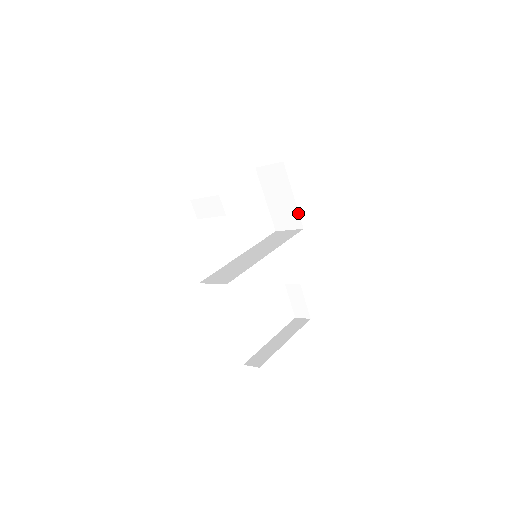
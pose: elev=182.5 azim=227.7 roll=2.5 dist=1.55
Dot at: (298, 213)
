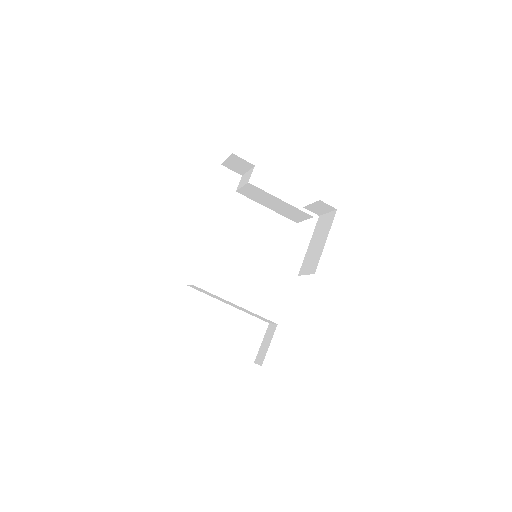
Dot at: occluded
